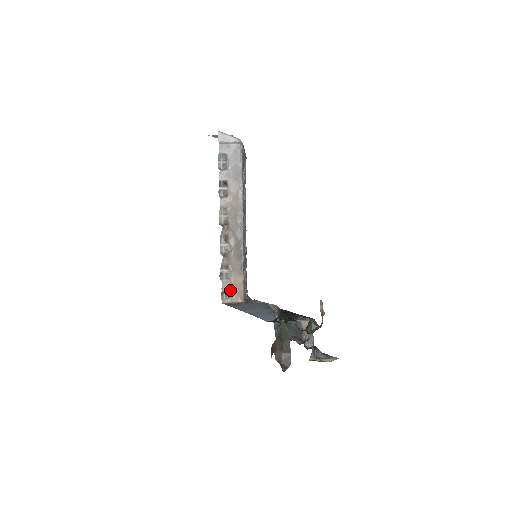
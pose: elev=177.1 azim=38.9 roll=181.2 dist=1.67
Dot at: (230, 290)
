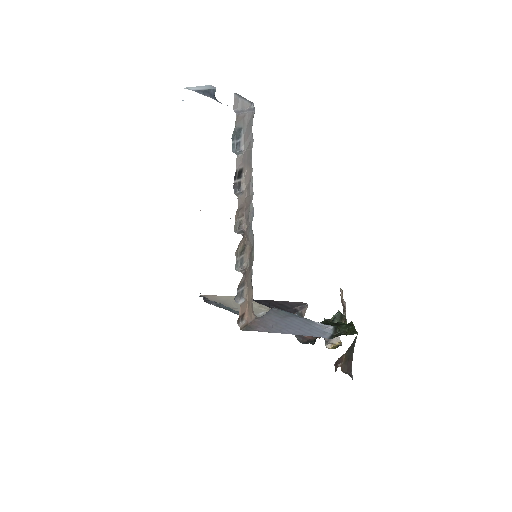
Dot at: (246, 310)
